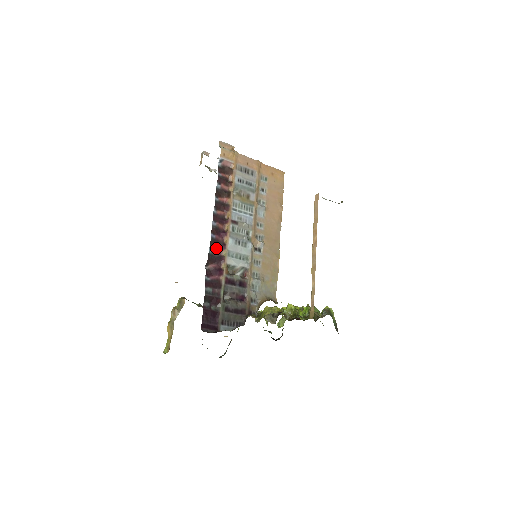
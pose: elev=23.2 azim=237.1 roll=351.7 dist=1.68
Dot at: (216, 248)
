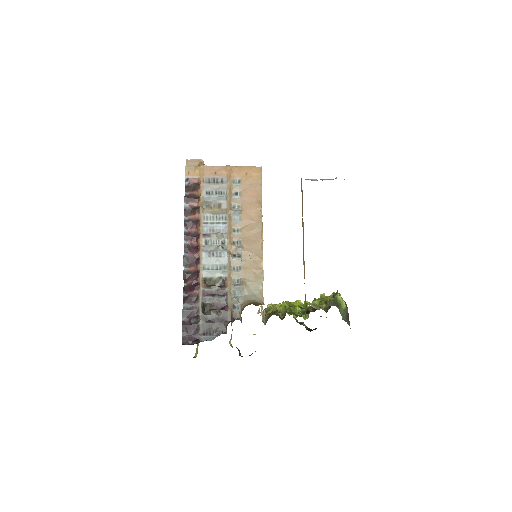
Dot at: (191, 265)
